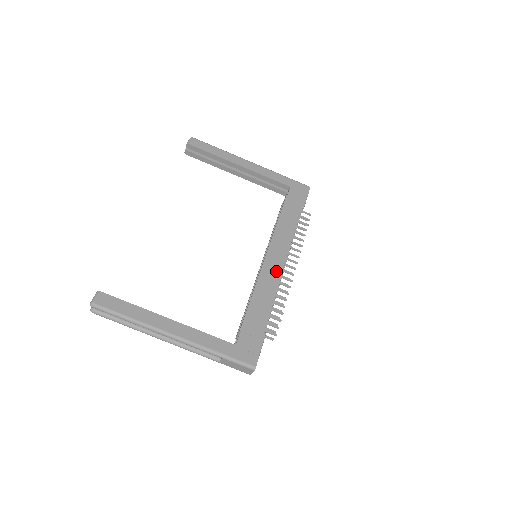
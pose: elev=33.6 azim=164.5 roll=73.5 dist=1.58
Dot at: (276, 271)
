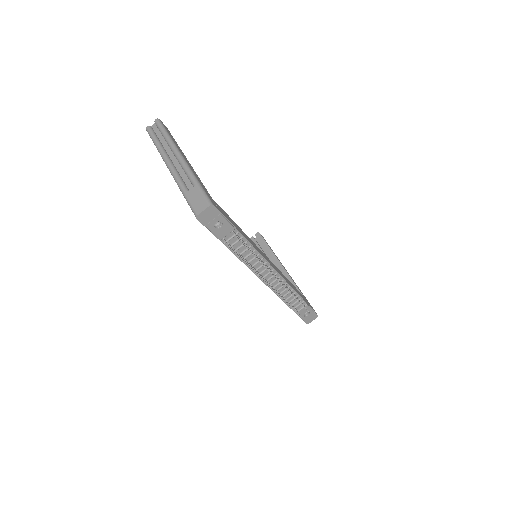
Dot at: occluded
